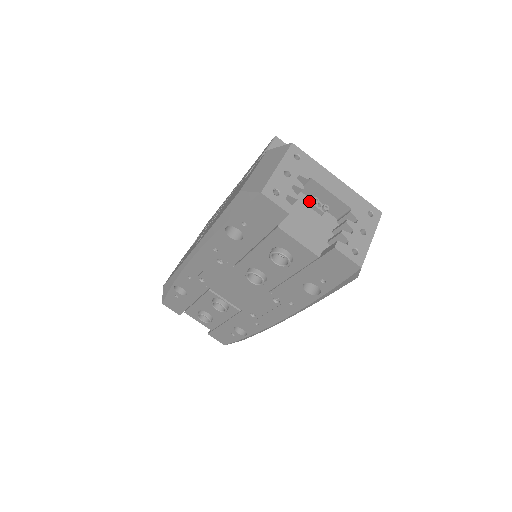
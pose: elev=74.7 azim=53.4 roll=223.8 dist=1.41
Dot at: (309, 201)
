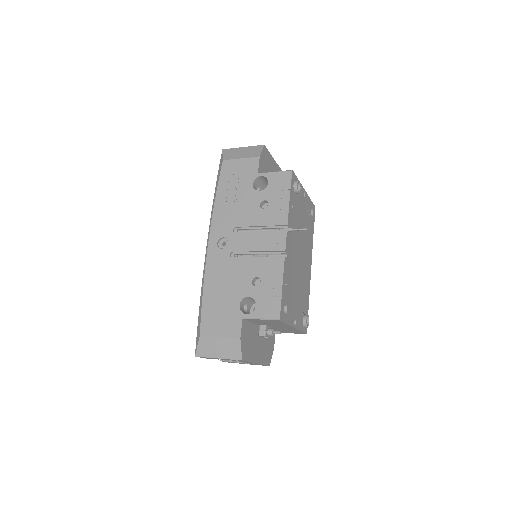
Dot at: occluded
